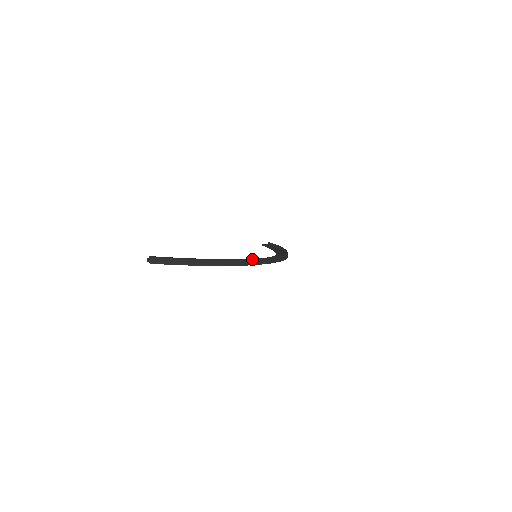
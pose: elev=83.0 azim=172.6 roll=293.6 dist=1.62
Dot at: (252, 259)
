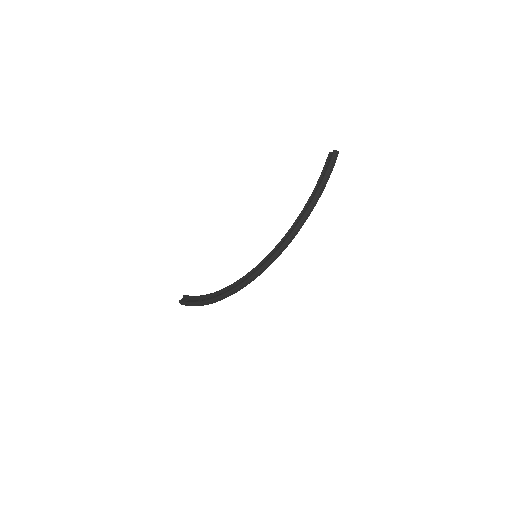
Dot at: (226, 293)
